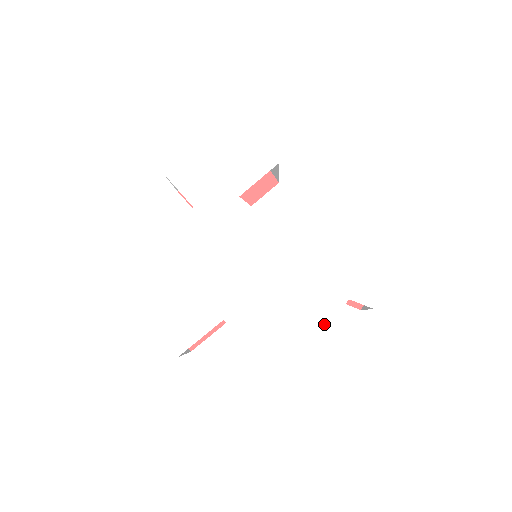
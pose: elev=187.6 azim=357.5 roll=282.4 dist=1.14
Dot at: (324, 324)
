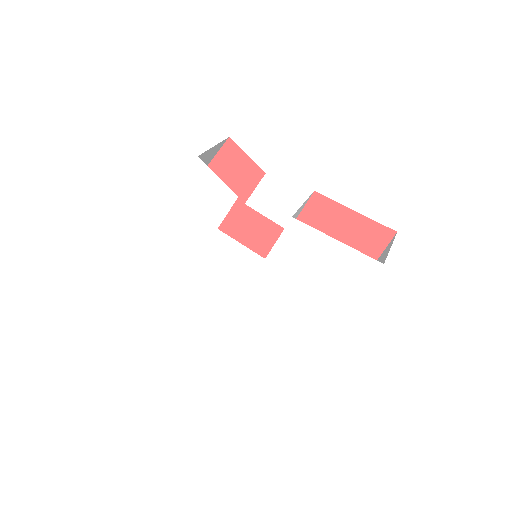
Dot at: (310, 322)
